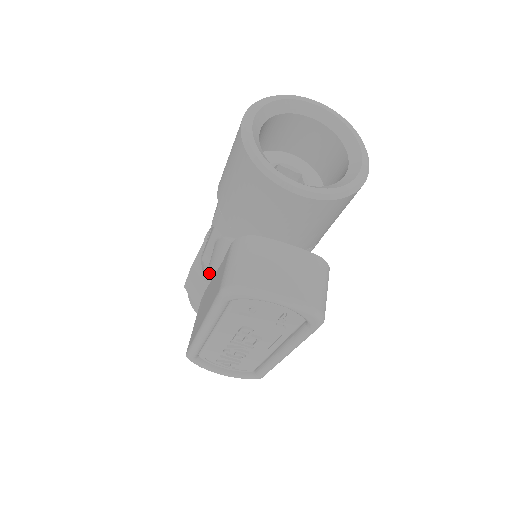
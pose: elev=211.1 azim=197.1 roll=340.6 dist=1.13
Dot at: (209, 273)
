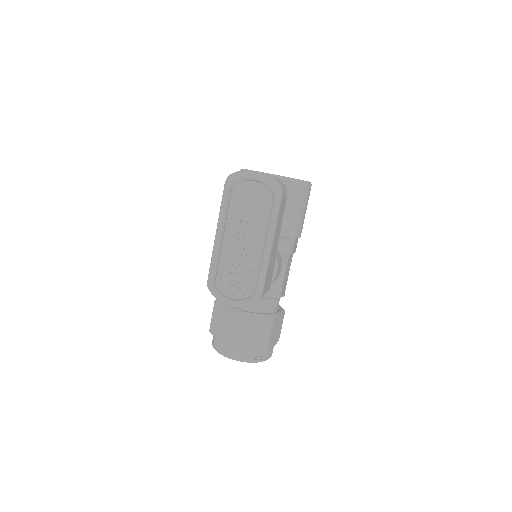
Dot at: occluded
